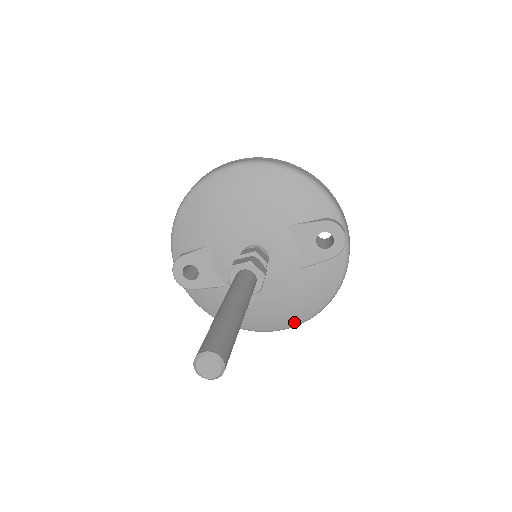
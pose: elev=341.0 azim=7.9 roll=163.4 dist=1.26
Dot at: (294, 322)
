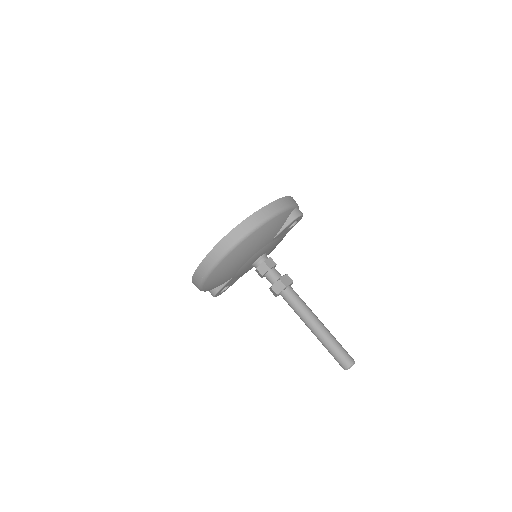
Dot at: occluded
